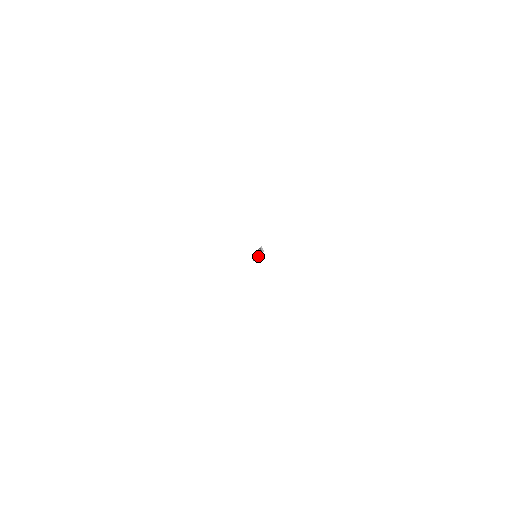
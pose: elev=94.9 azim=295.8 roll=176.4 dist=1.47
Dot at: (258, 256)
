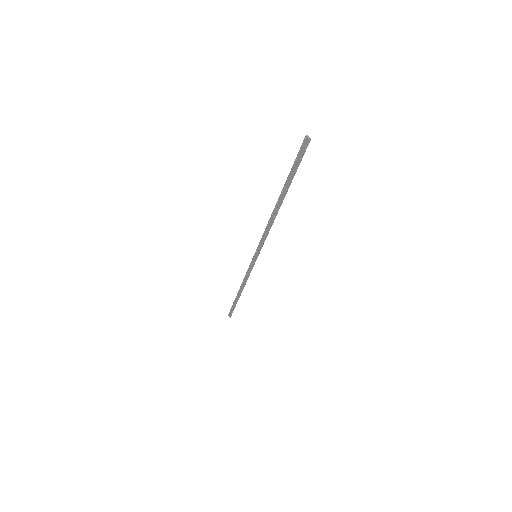
Dot at: (268, 232)
